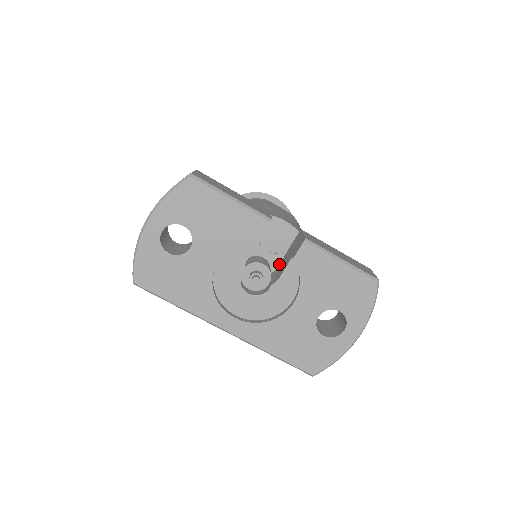
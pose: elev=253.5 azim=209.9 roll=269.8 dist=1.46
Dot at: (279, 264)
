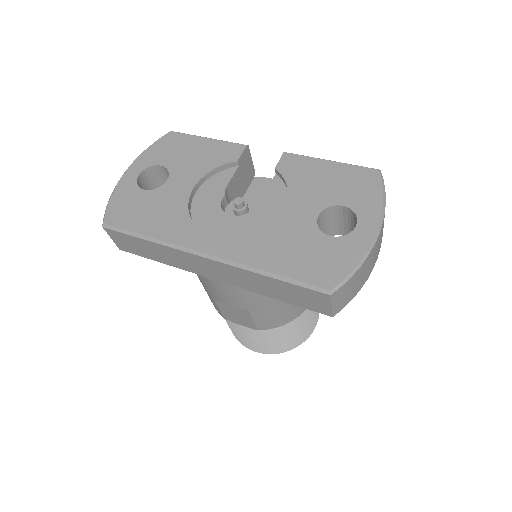
Dot at: occluded
